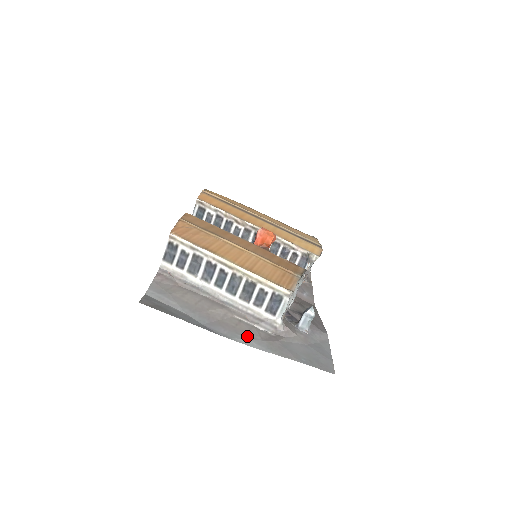
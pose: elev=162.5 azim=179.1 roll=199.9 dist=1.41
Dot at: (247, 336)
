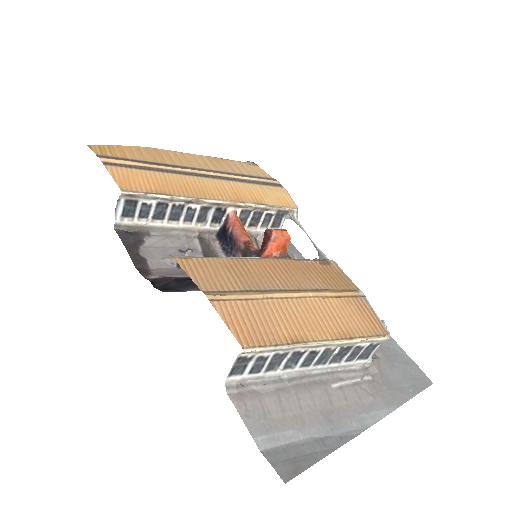
Dot at: (366, 408)
